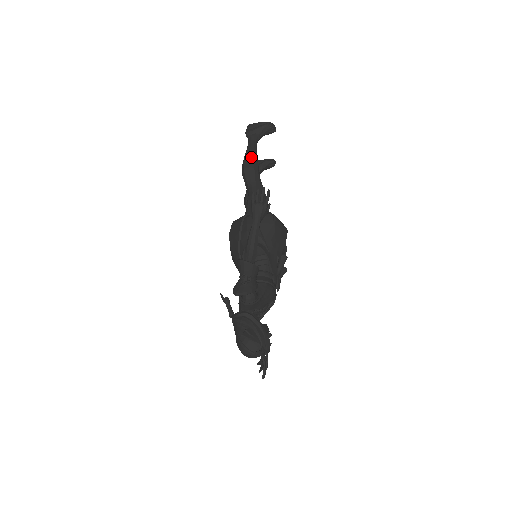
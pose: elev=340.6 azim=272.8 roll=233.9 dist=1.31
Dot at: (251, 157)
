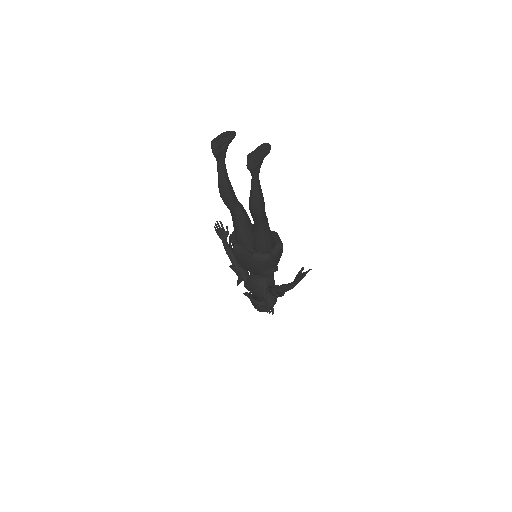
Dot at: (262, 201)
